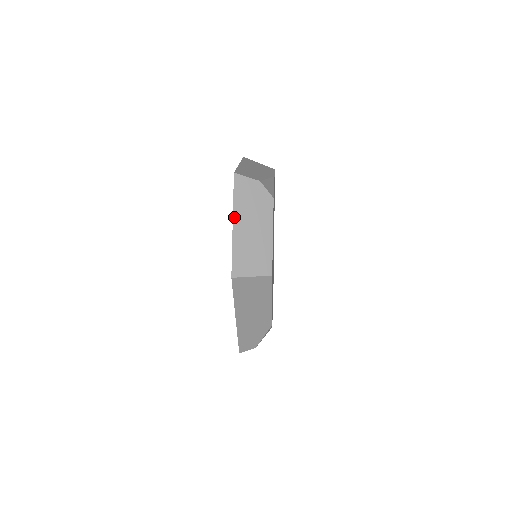
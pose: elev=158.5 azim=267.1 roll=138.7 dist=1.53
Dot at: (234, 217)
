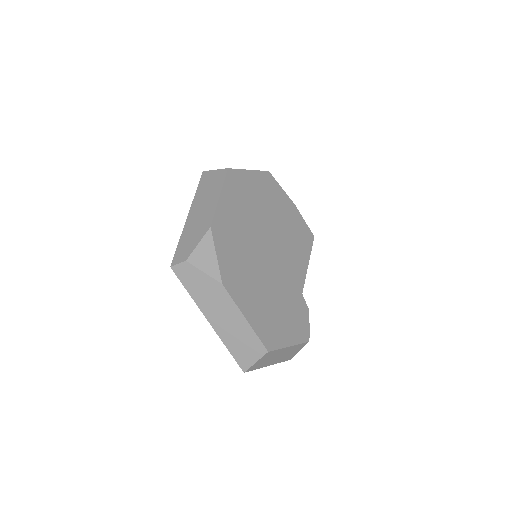
Dot at: occluded
